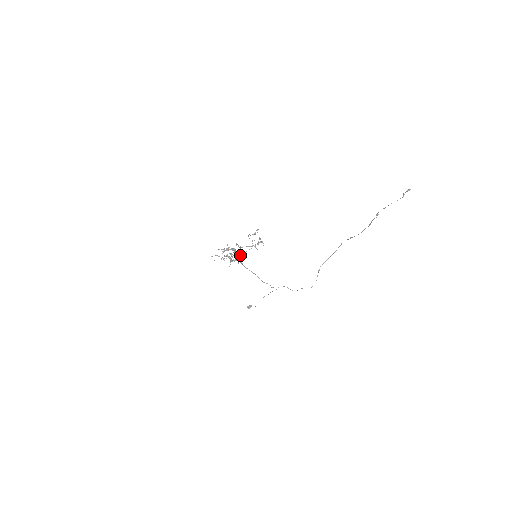
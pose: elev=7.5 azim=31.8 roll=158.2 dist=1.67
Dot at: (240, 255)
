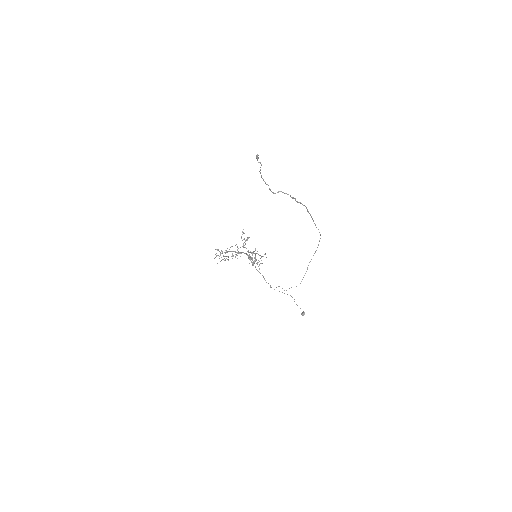
Dot at: (223, 255)
